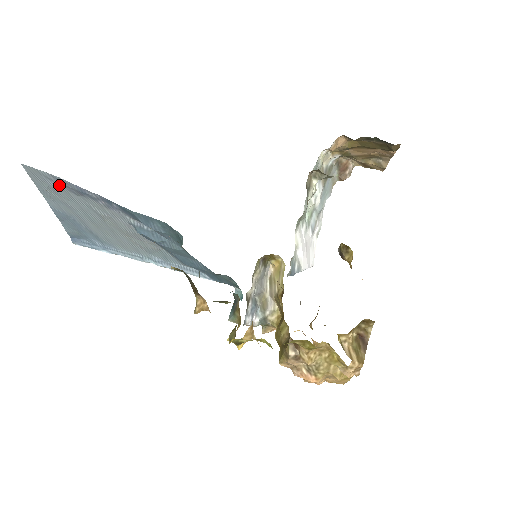
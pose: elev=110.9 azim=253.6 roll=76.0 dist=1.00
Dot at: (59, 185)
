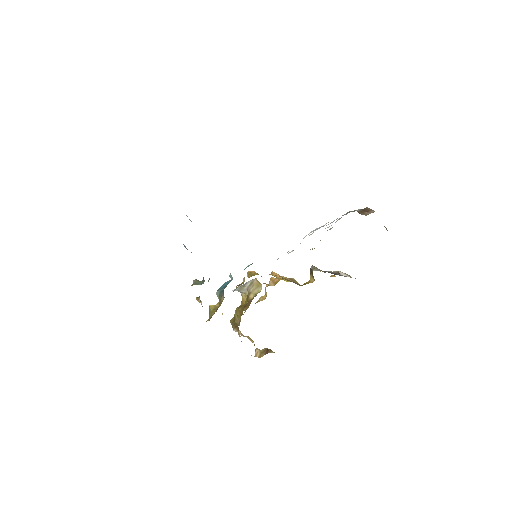
Dot at: occluded
